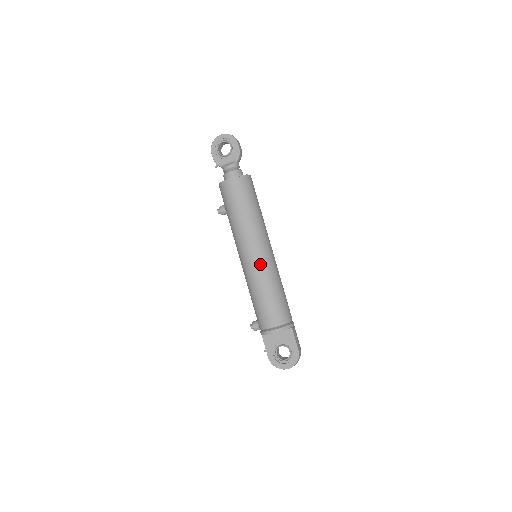
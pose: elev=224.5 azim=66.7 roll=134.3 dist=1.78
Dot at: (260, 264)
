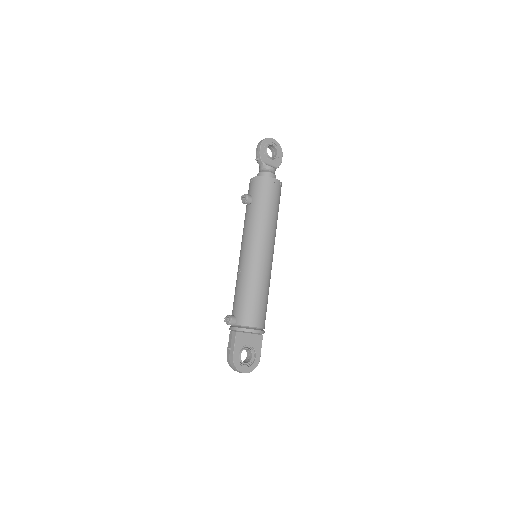
Dot at: (269, 265)
